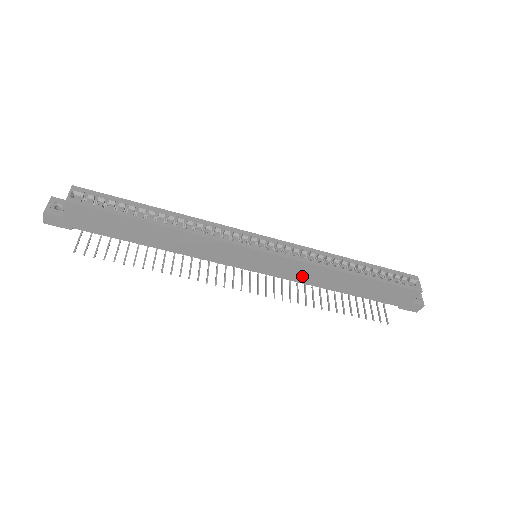
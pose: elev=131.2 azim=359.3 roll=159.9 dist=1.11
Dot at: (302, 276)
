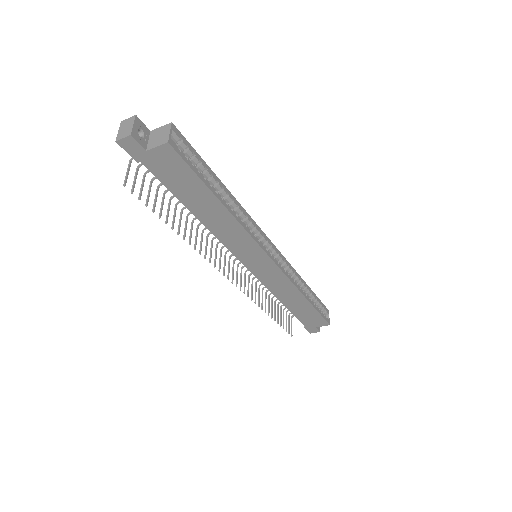
Dot at: (275, 285)
